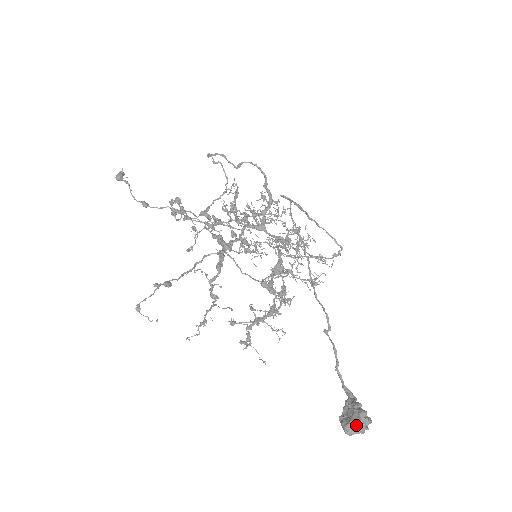
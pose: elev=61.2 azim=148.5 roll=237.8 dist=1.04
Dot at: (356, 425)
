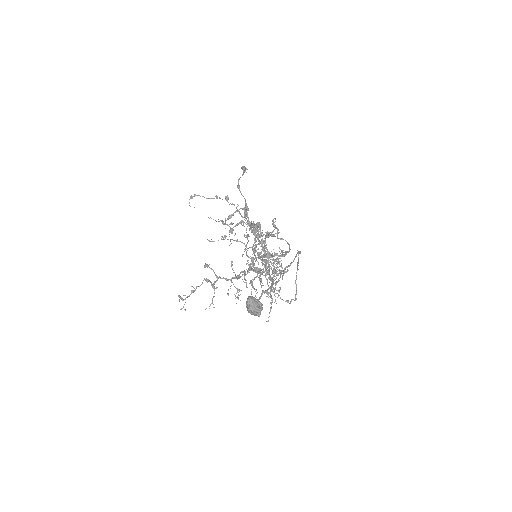
Dot at: (256, 302)
